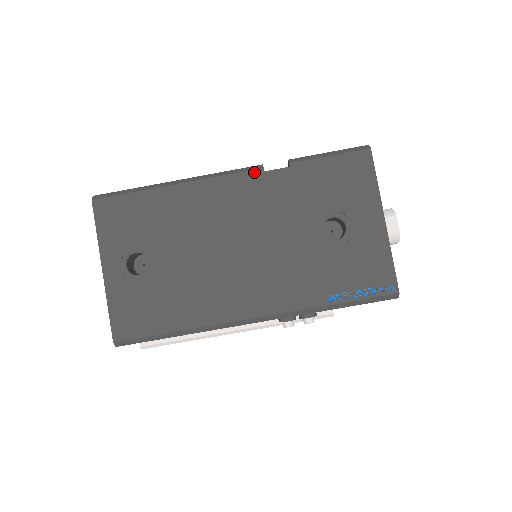
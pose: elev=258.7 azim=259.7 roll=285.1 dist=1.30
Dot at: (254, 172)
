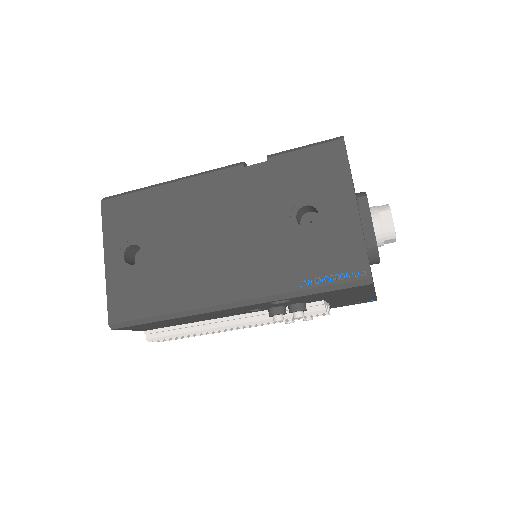
Dot at: (235, 168)
